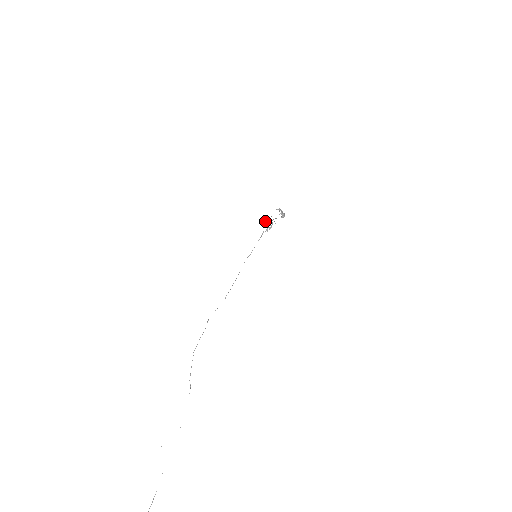
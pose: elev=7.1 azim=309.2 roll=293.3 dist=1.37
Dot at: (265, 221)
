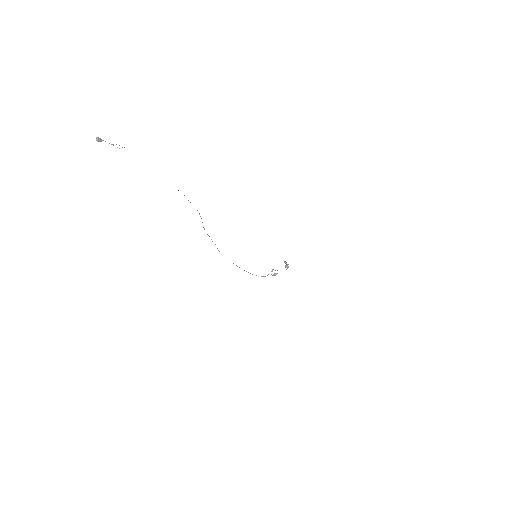
Dot at: (272, 270)
